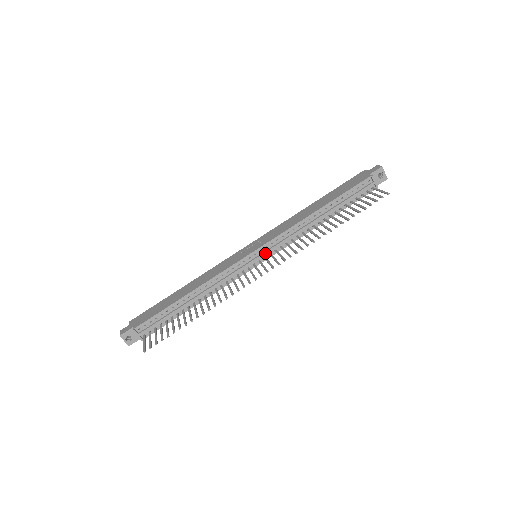
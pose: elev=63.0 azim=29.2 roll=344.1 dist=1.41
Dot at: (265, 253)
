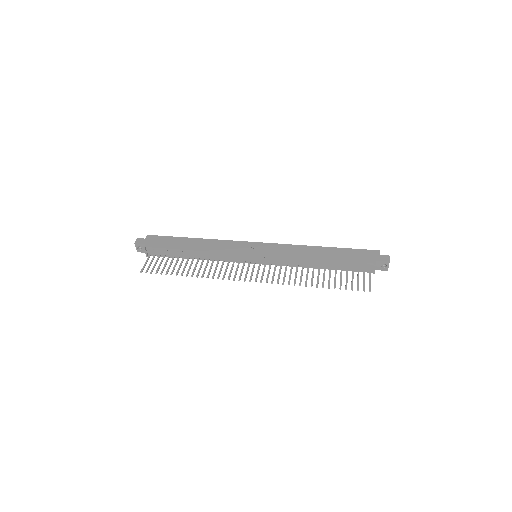
Dot at: (262, 261)
